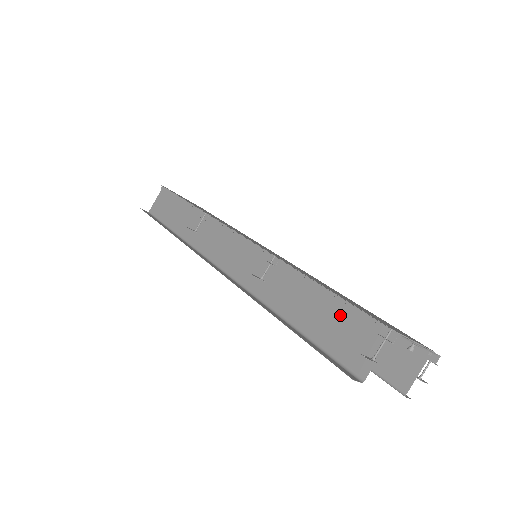
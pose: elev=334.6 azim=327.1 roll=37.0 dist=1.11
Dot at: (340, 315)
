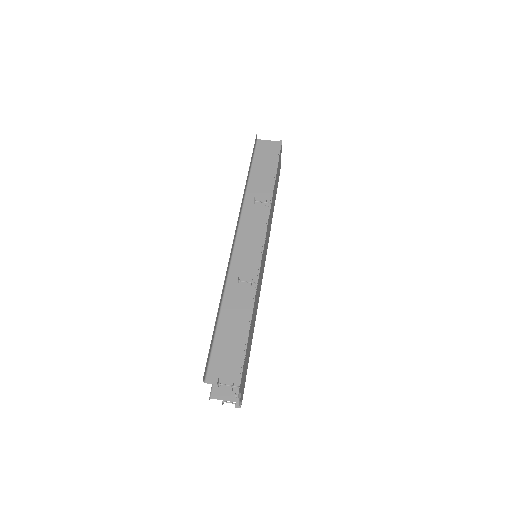
Dot at: (237, 349)
